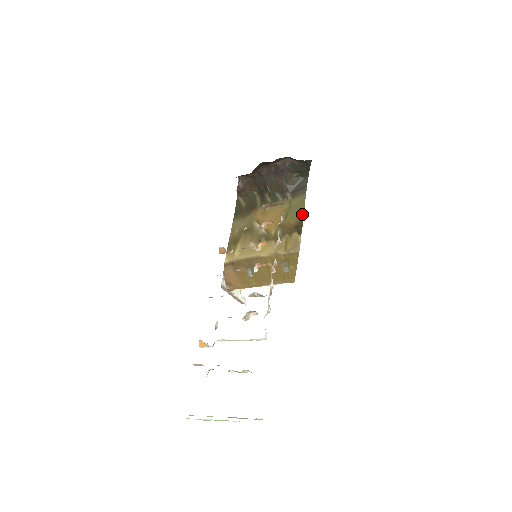
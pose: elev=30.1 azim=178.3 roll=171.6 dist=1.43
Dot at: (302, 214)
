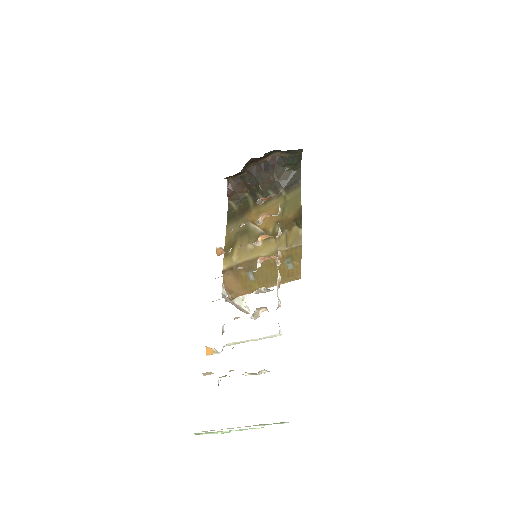
Dot at: (299, 206)
